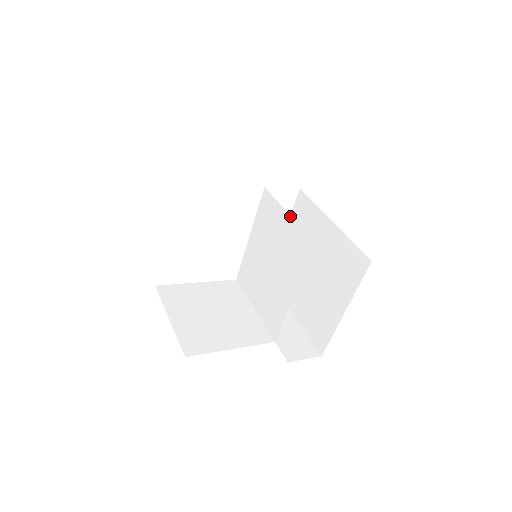
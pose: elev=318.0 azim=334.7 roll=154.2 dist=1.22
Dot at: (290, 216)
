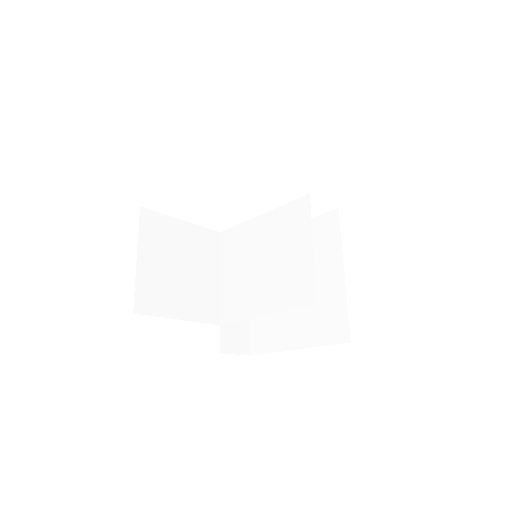
Dot at: (313, 252)
